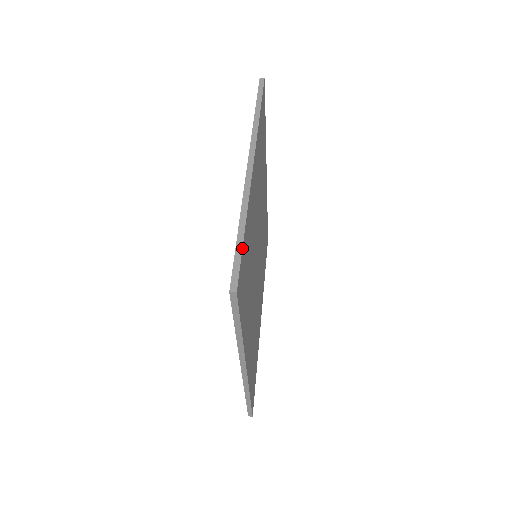
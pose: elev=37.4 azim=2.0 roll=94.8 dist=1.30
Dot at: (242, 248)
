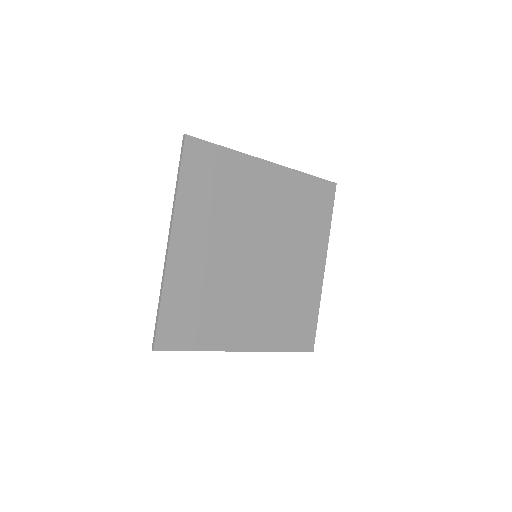
Dot at: (212, 143)
